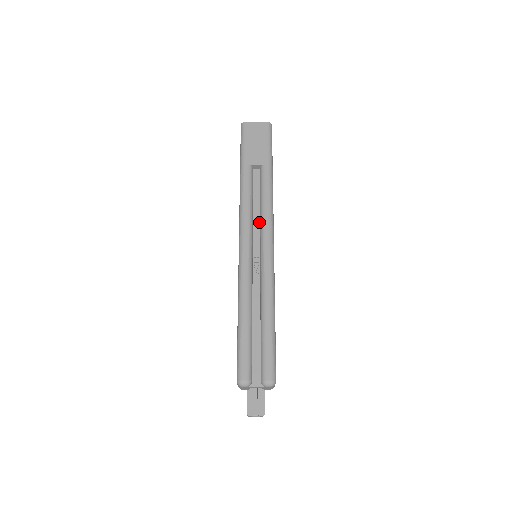
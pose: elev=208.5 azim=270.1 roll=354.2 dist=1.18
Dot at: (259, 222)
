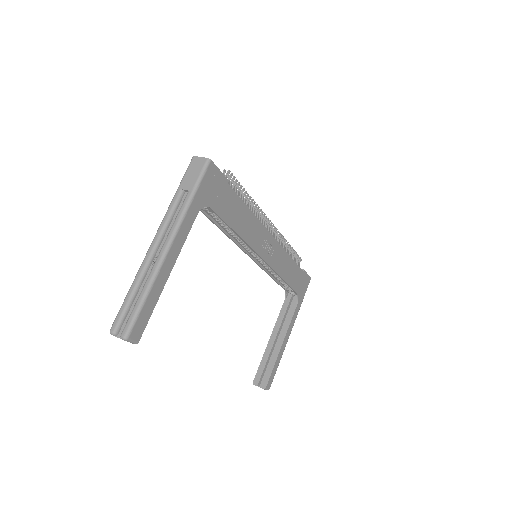
Dot at: (171, 231)
